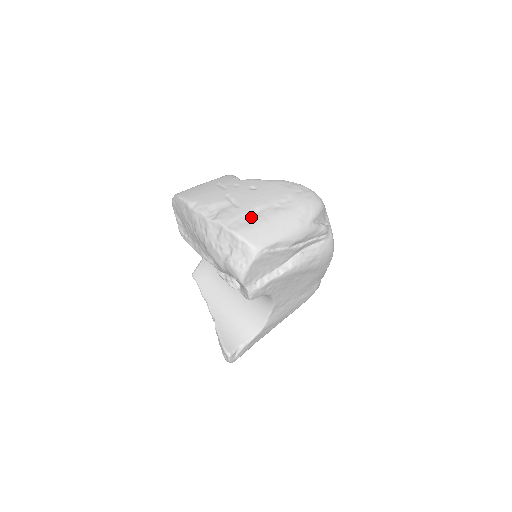
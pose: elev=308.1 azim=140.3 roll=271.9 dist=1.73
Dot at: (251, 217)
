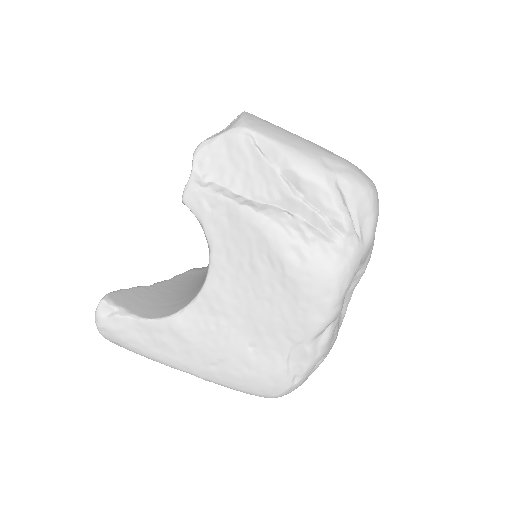
Dot at: occluded
